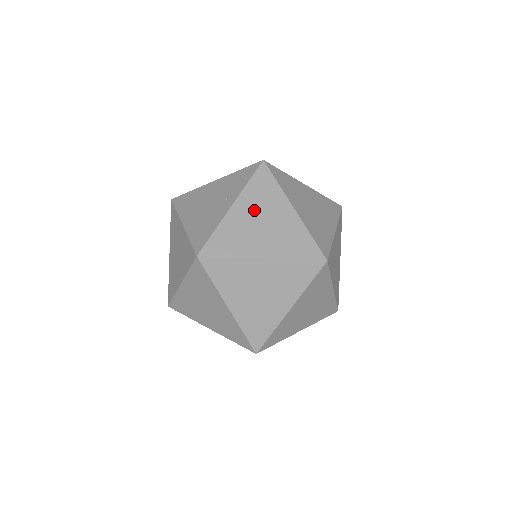
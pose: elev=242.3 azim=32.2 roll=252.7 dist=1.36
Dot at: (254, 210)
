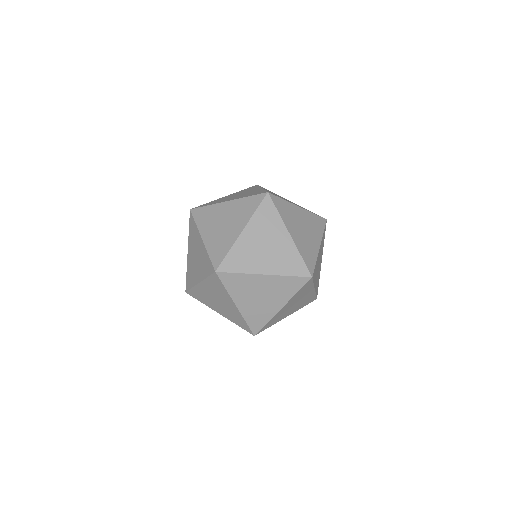
Dot at: (306, 221)
